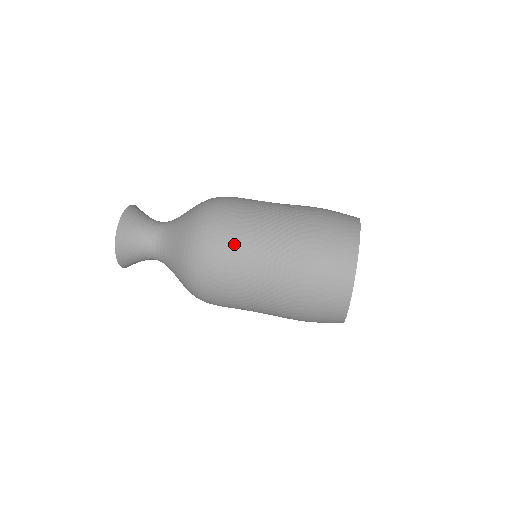
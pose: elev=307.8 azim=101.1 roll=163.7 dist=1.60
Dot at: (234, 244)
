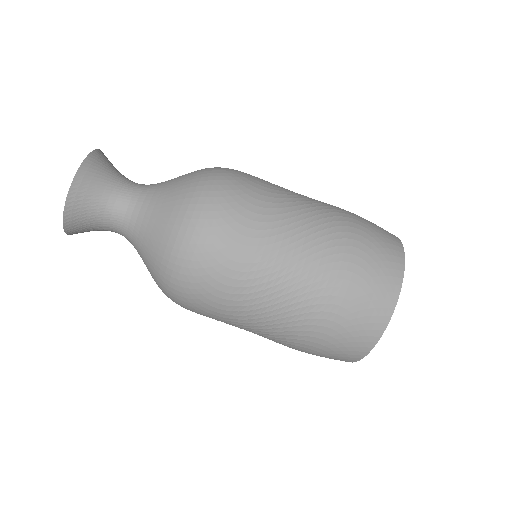
Dot at: (246, 240)
